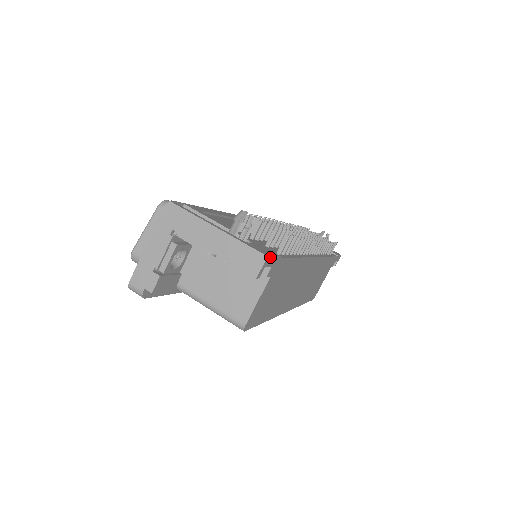
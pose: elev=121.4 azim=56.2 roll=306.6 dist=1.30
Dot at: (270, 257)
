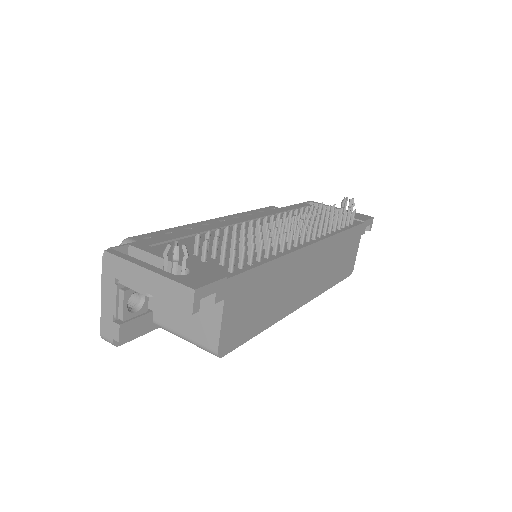
Dot at: (202, 287)
